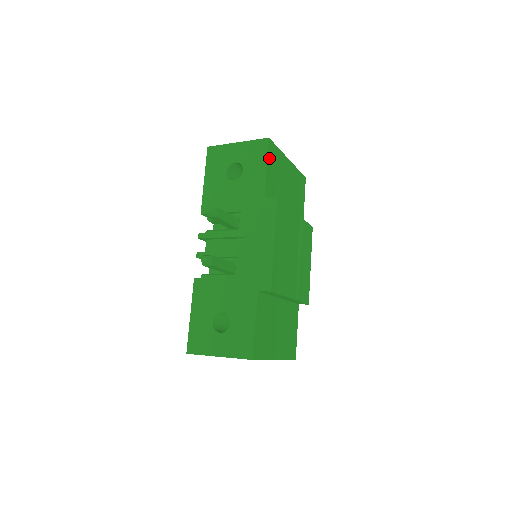
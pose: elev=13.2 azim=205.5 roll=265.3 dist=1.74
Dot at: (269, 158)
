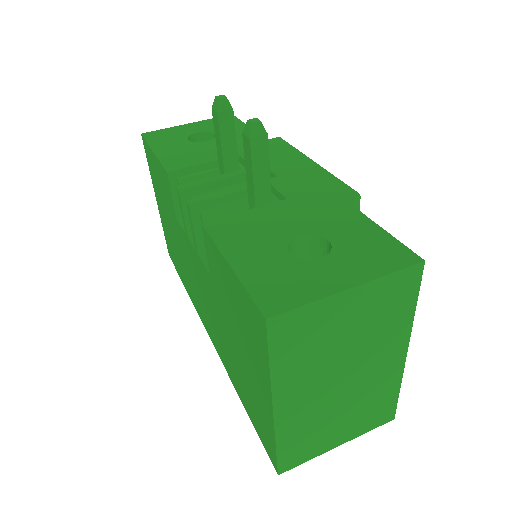
Dot at: occluded
